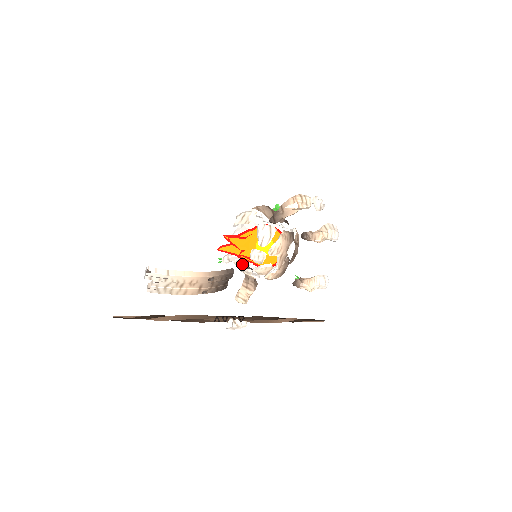
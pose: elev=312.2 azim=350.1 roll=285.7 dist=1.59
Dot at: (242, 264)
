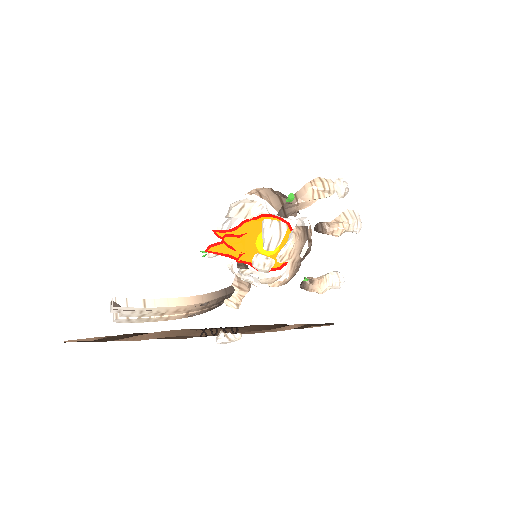
Dot at: (240, 271)
